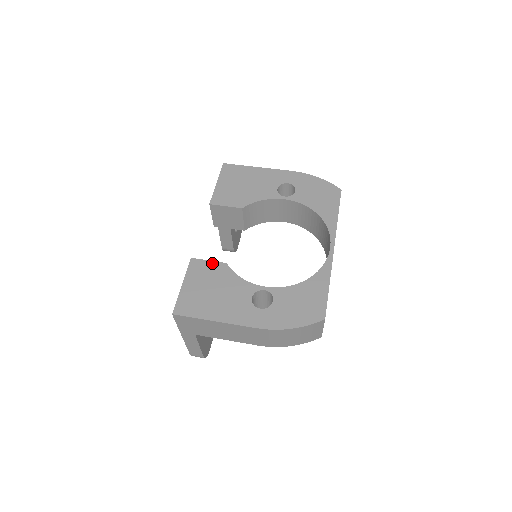
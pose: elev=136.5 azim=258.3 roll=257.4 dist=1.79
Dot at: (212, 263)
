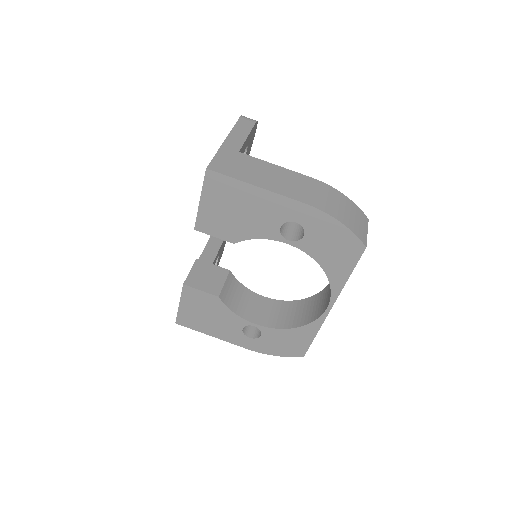
Dot at: (204, 294)
